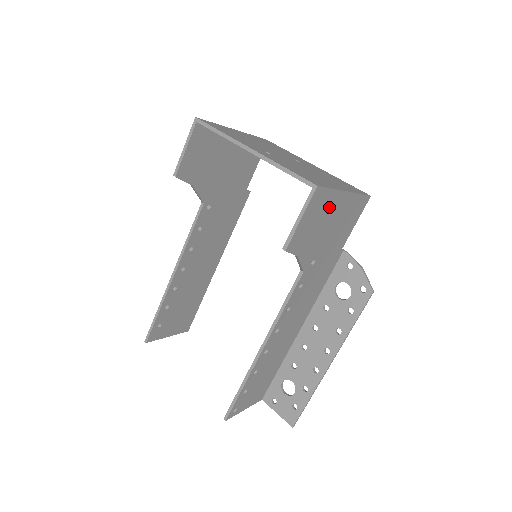
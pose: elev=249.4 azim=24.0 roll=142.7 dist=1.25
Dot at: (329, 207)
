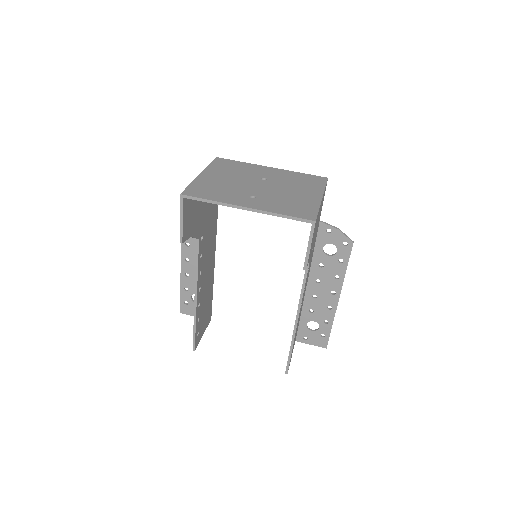
Dot at: (317, 219)
